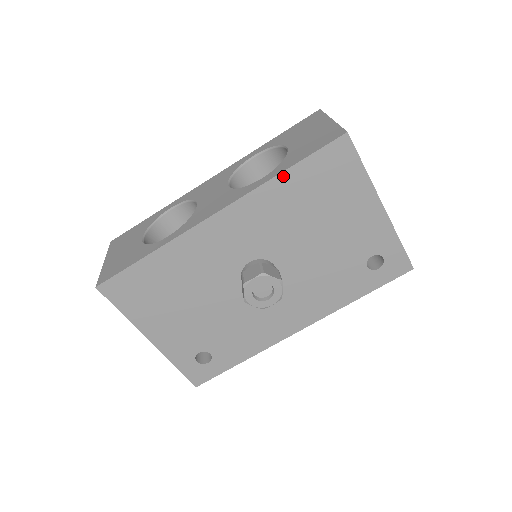
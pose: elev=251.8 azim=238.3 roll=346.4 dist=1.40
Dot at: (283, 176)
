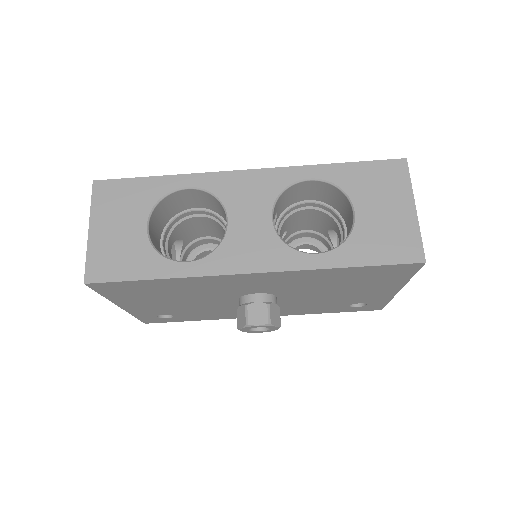
Dot at: (341, 269)
